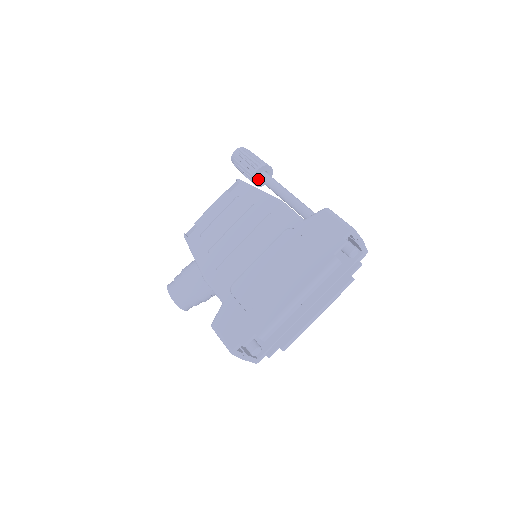
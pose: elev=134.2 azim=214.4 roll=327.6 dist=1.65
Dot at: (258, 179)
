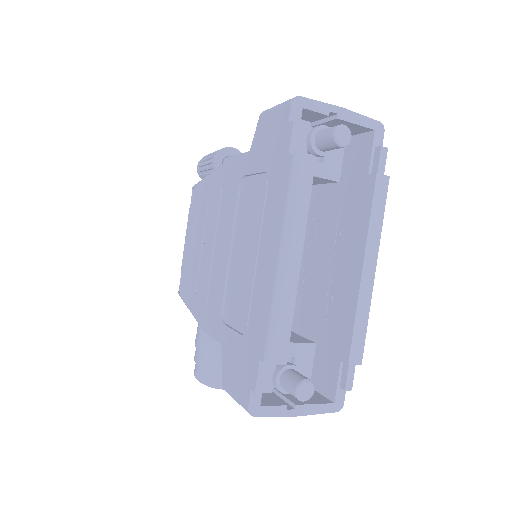
Dot at: occluded
